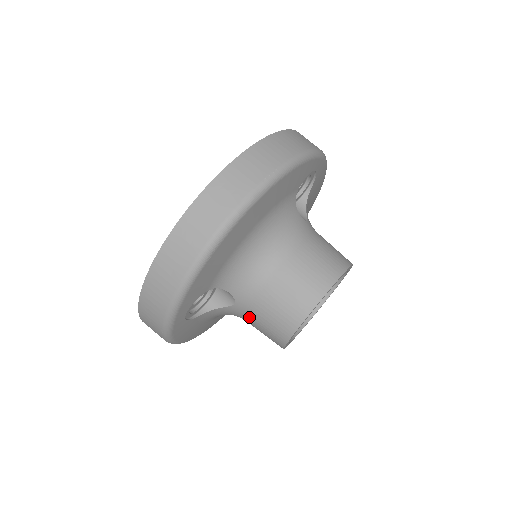
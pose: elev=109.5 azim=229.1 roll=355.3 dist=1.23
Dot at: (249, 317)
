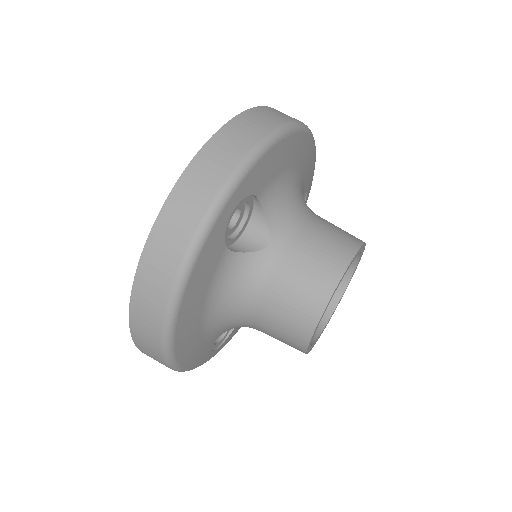
Dot at: (282, 267)
